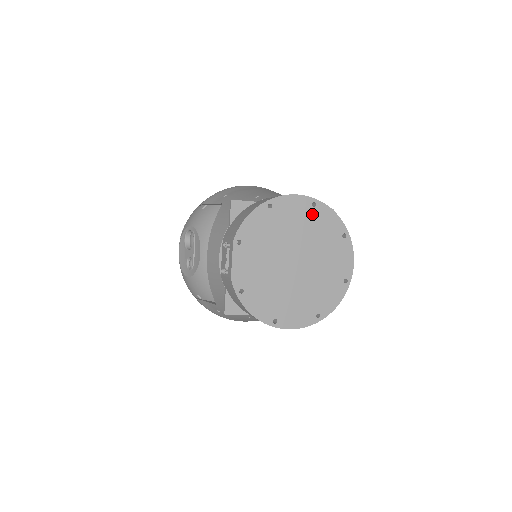
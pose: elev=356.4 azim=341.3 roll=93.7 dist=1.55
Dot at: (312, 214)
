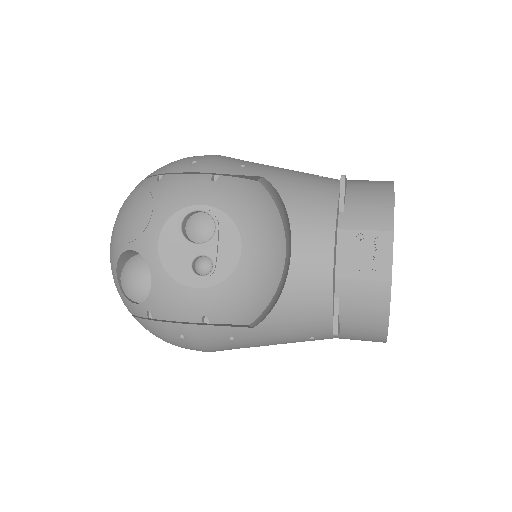
Dot at: occluded
